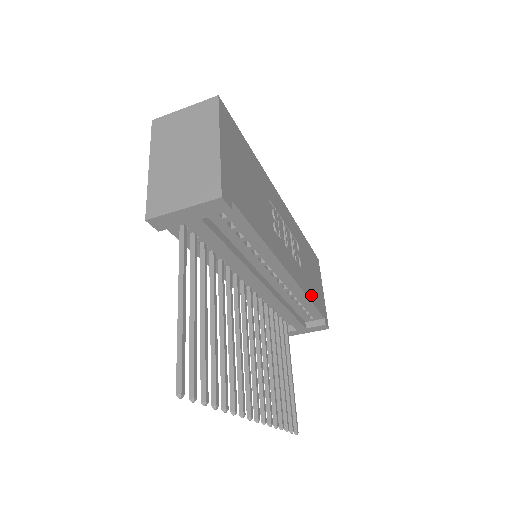
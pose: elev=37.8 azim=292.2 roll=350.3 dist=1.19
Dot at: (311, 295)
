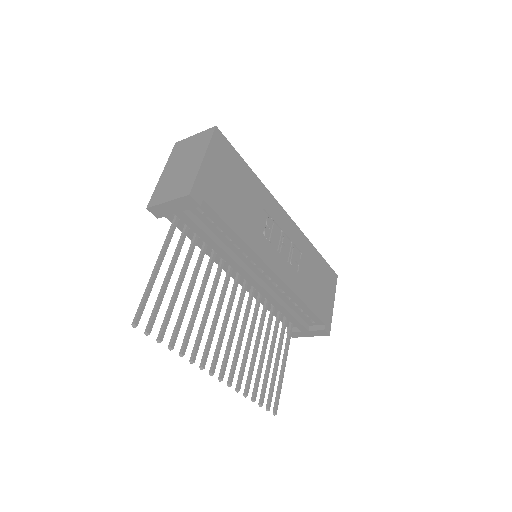
Dot at: (307, 298)
